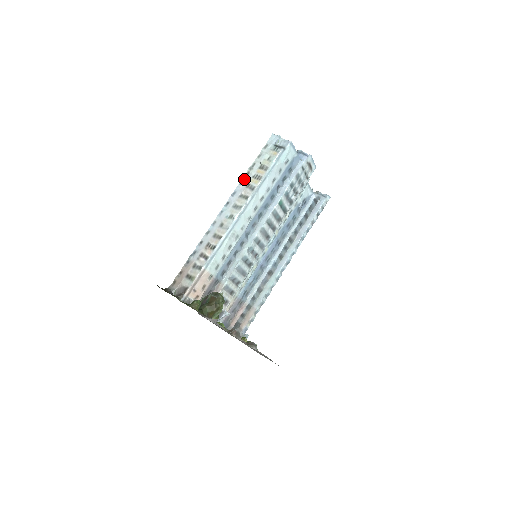
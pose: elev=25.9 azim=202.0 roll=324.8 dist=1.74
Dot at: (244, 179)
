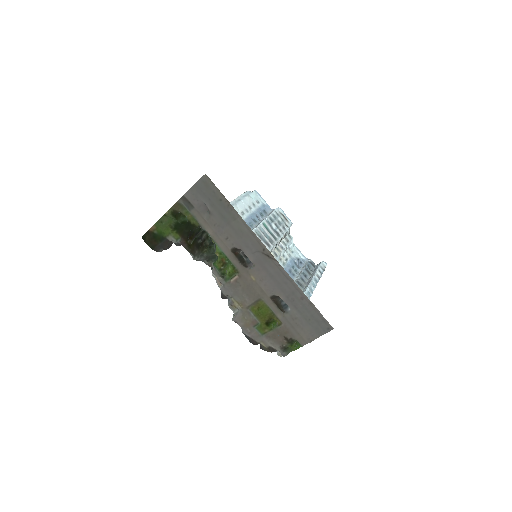
Dot at: occluded
